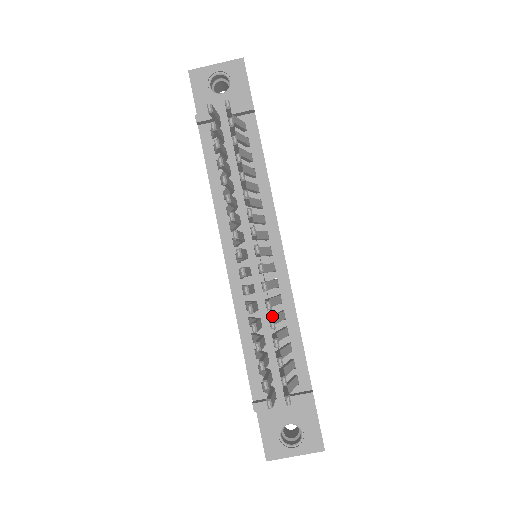
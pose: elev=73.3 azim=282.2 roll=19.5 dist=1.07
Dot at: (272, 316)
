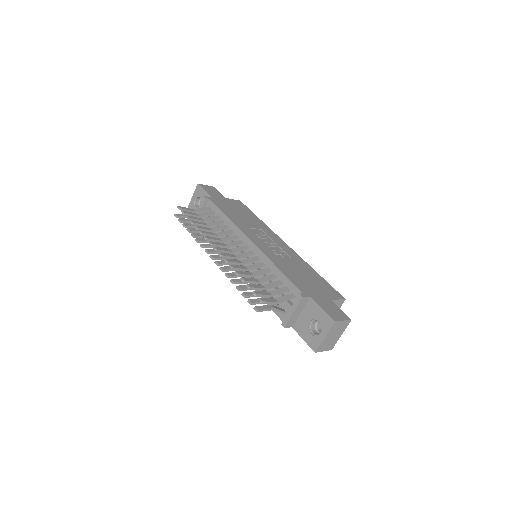
Dot at: (248, 272)
